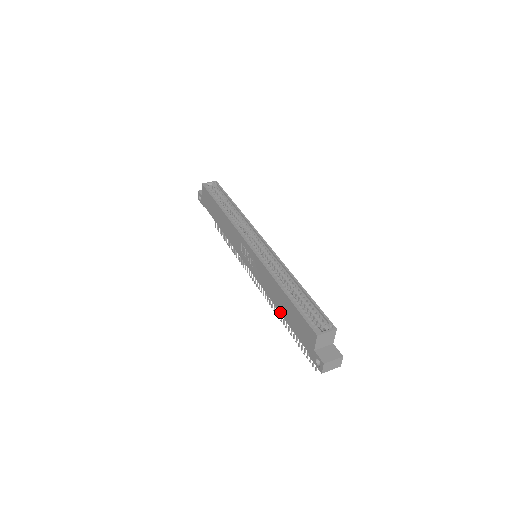
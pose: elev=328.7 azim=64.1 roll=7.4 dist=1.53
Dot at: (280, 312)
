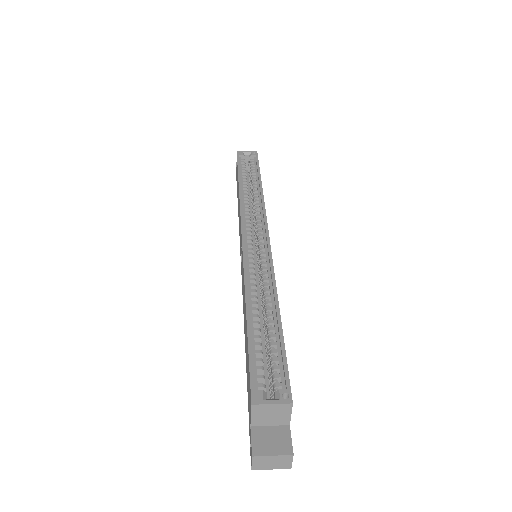
Dot at: (245, 345)
